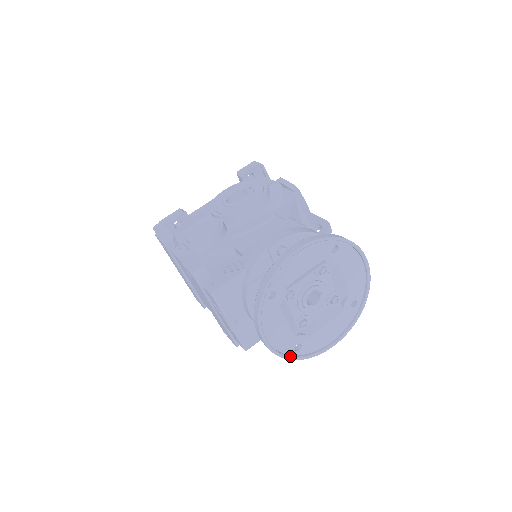
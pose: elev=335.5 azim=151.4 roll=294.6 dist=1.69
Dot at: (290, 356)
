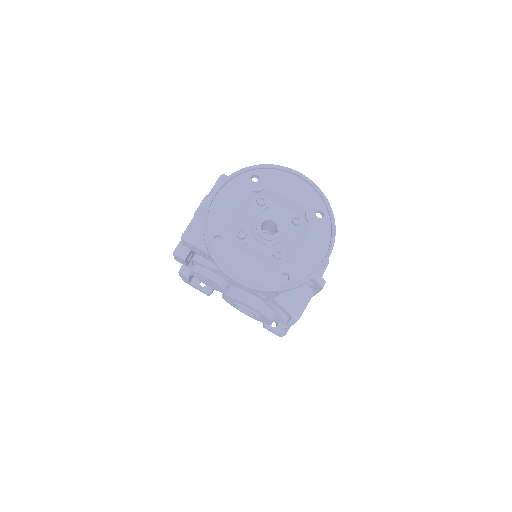
Dot at: (207, 232)
